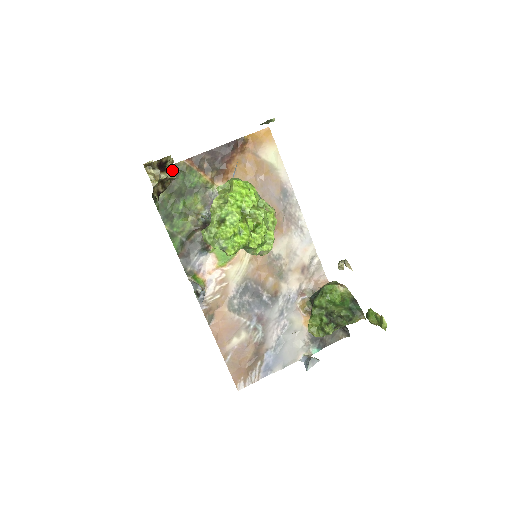
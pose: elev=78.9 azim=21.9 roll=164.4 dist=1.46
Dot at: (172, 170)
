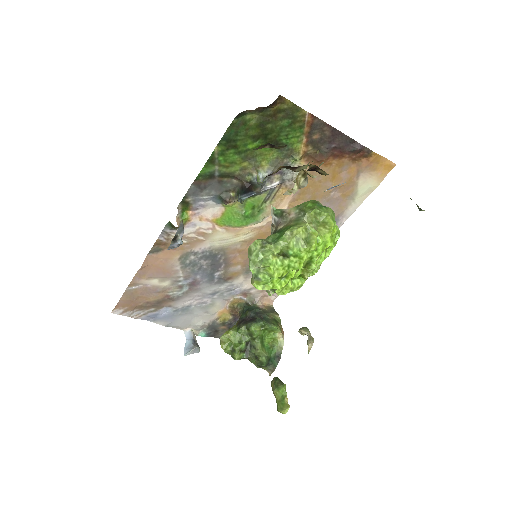
Dot at: (307, 166)
